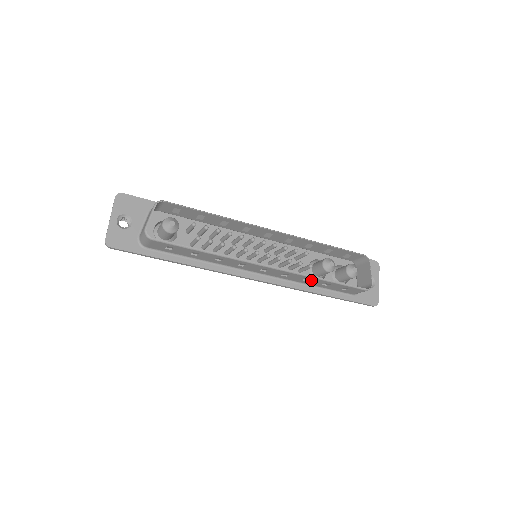
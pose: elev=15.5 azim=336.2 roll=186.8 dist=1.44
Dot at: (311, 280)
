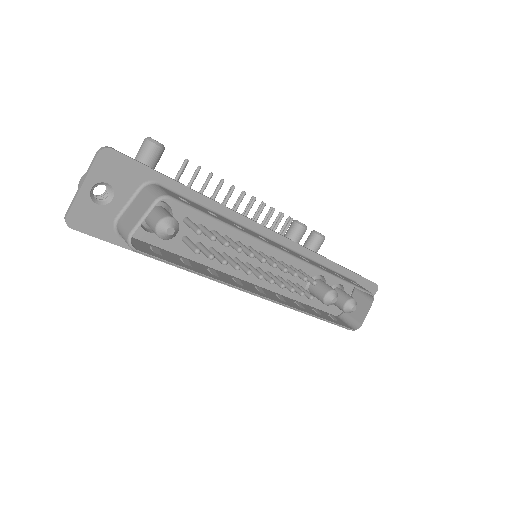
Dot at: occluded
